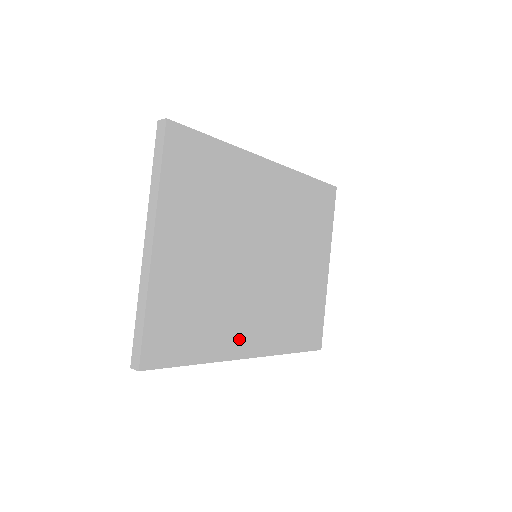
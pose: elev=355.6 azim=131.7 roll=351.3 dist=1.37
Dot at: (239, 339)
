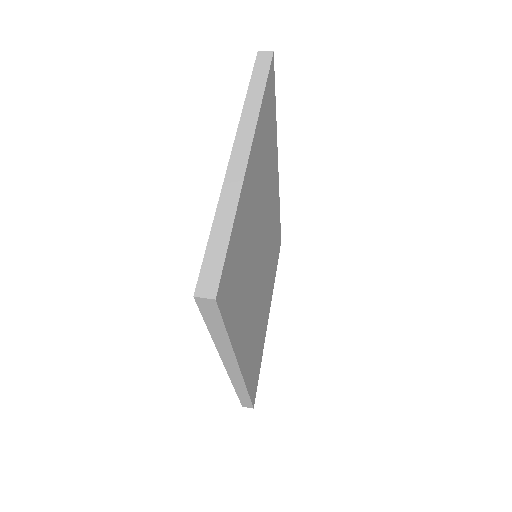
Dot at: (243, 339)
